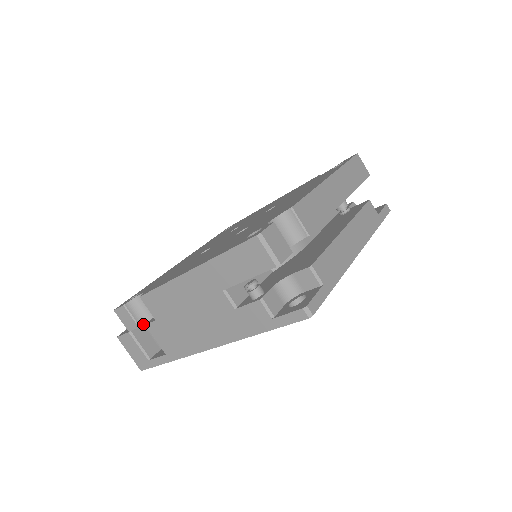
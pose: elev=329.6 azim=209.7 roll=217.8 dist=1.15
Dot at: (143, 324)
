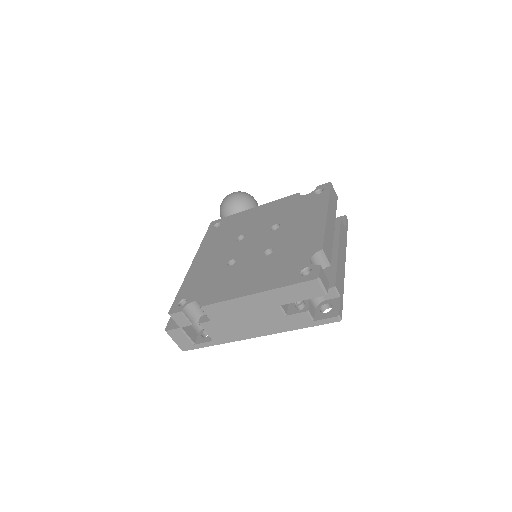
Dot at: occluded
